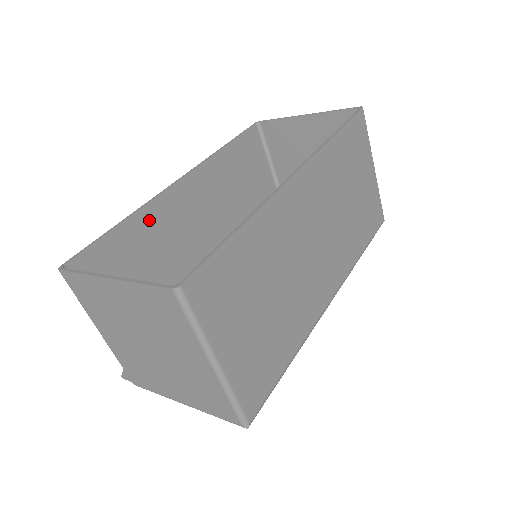
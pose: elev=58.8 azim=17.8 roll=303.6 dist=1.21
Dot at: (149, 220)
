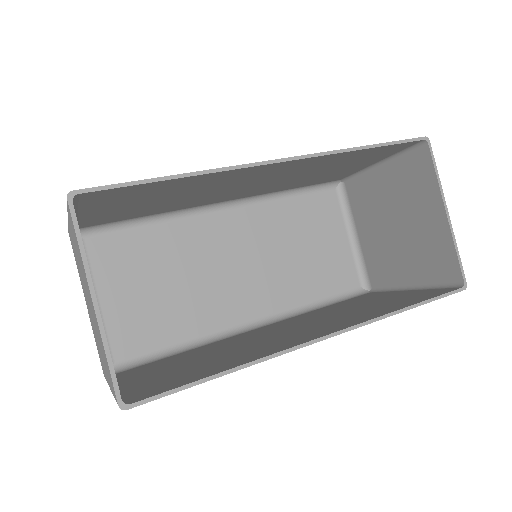
Dot at: (208, 178)
